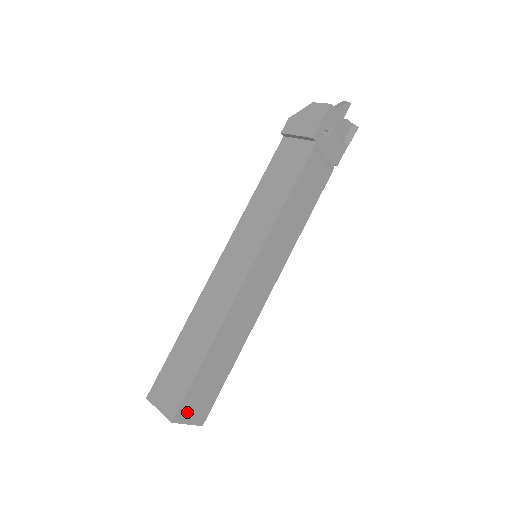
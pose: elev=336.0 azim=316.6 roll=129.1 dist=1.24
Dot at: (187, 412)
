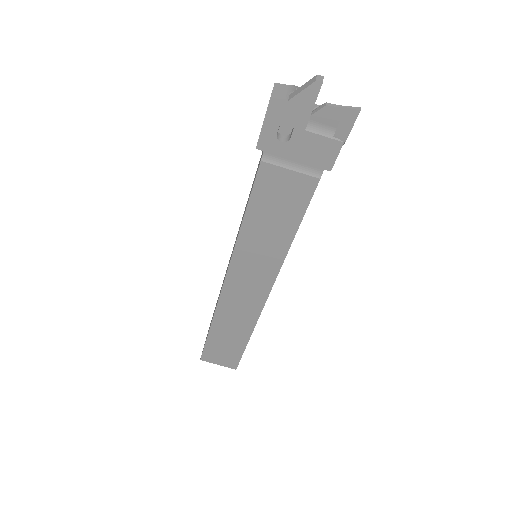
Dot at: (213, 358)
